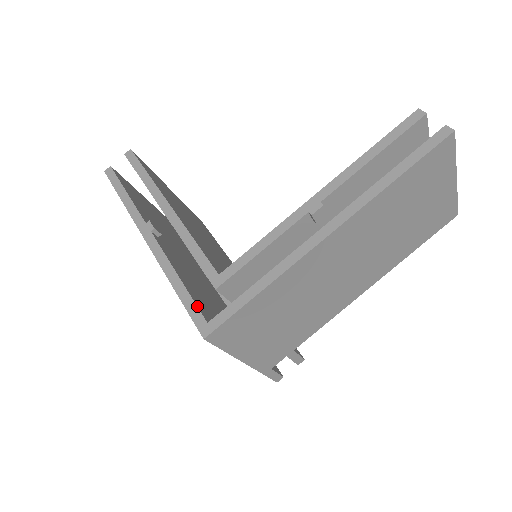
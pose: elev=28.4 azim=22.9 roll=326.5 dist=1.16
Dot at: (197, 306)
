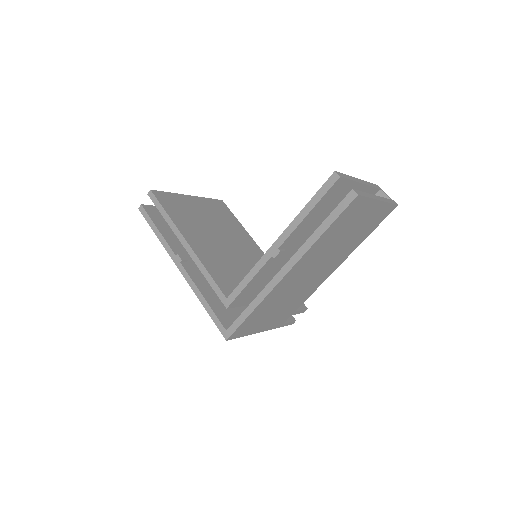
Dot at: (218, 319)
